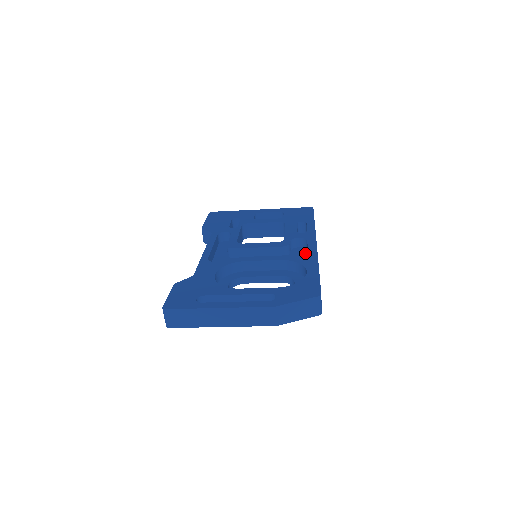
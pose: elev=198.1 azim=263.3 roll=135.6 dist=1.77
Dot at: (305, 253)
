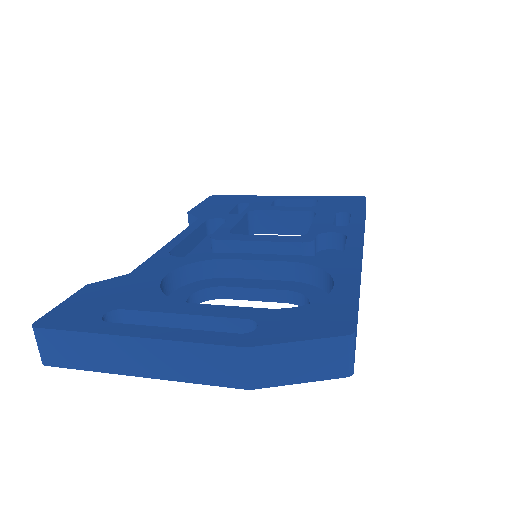
Dot at: occluded
